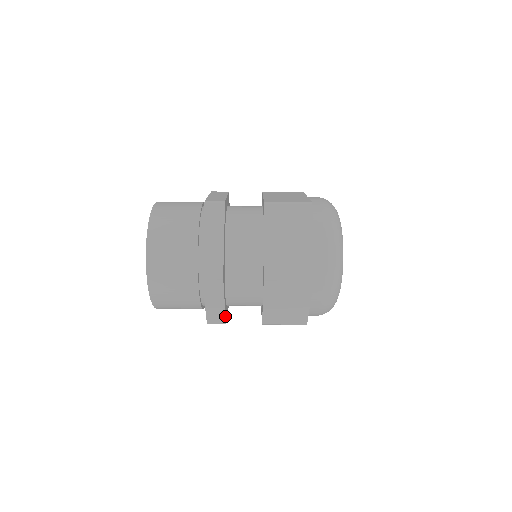
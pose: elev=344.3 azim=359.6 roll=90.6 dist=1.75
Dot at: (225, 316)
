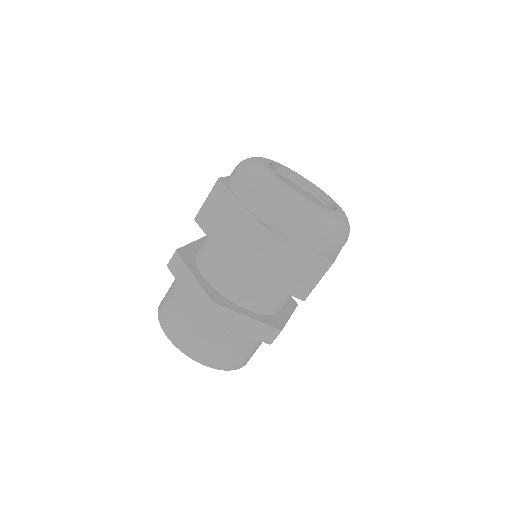
Dot at: occluded
